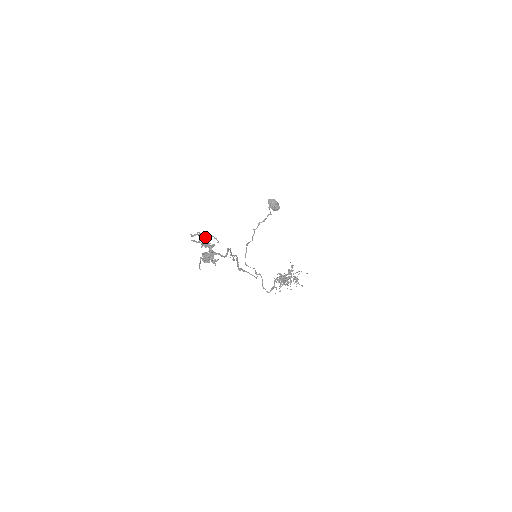
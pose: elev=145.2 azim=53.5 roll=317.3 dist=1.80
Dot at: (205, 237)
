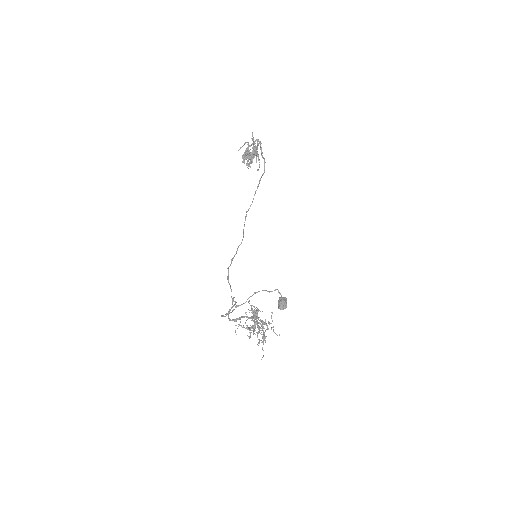
Dot at: (257, 149)
